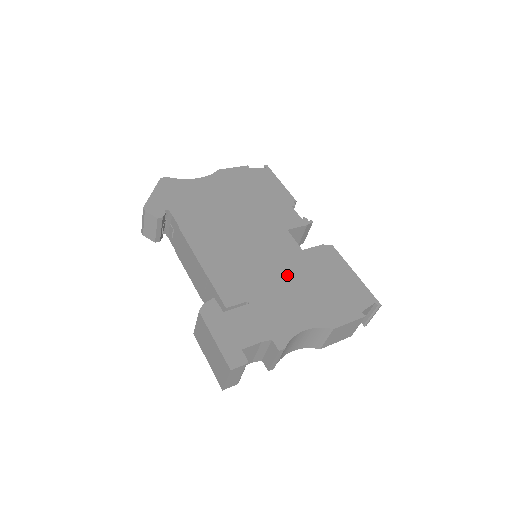
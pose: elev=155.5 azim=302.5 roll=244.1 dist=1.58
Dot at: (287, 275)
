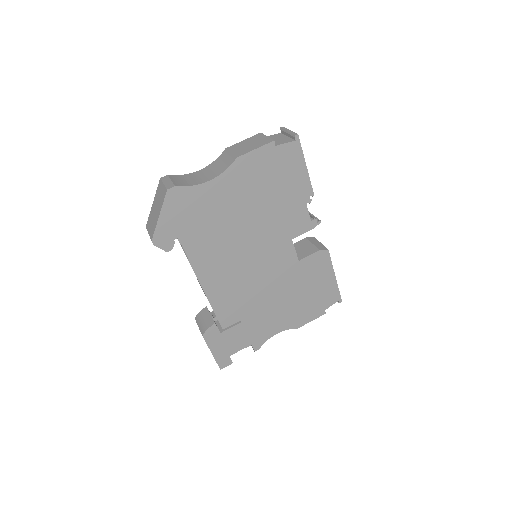
Dot at: (277, 291)
